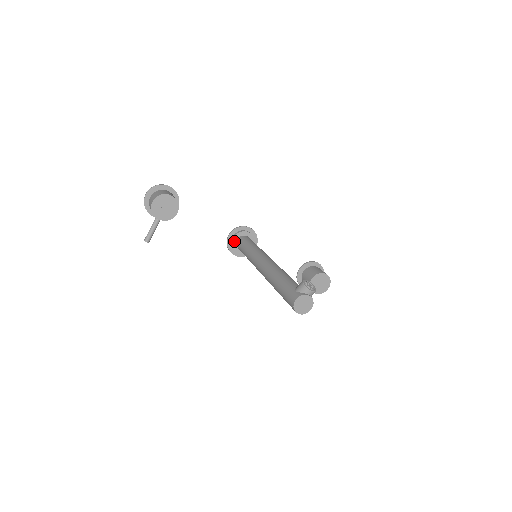
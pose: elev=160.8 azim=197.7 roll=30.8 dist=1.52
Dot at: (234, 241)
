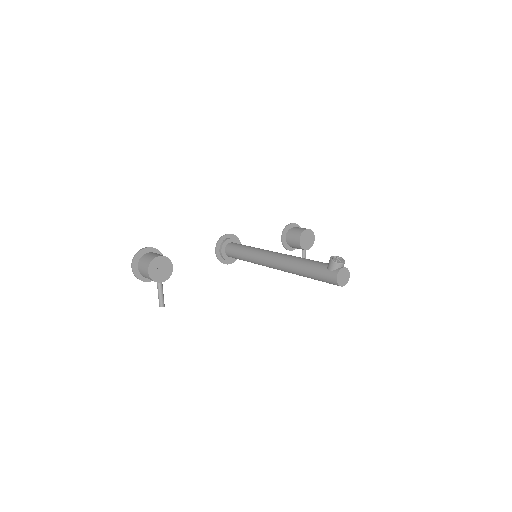
Dot at: (223, 254)
